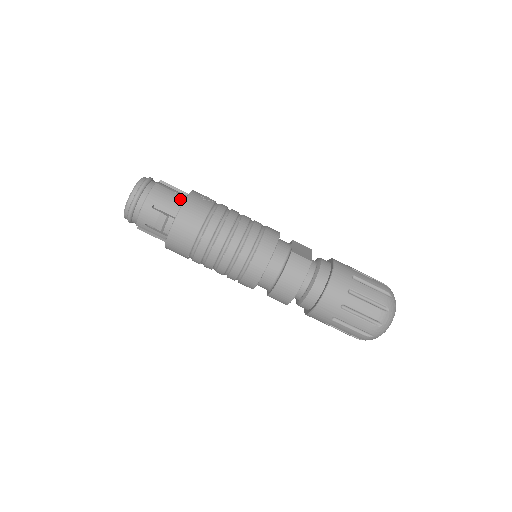
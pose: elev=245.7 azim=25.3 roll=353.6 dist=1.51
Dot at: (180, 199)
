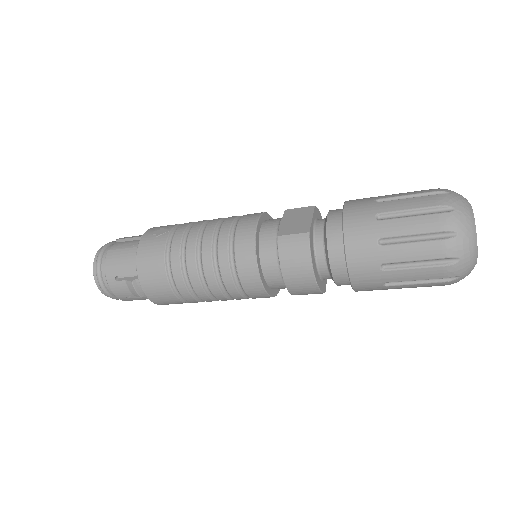
Dot at: (135, 253)
